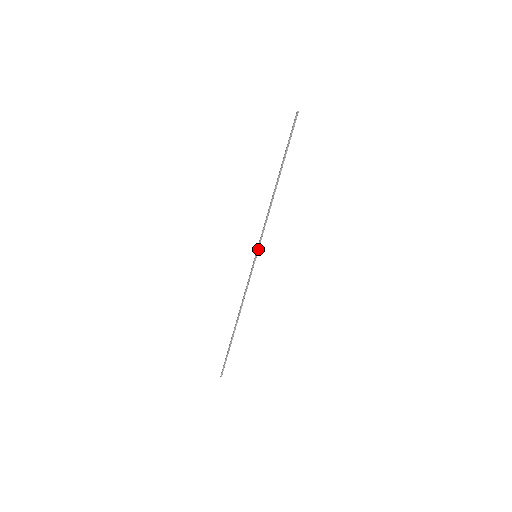
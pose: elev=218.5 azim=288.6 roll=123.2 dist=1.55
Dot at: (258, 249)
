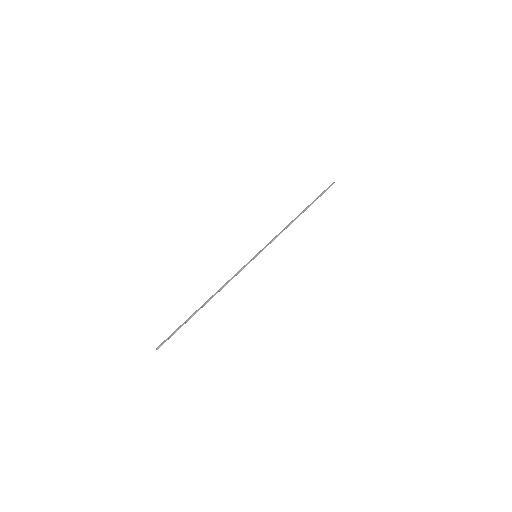
Dot at: occluded
